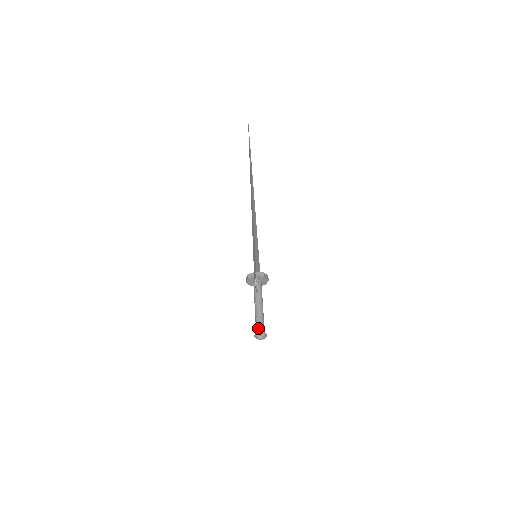
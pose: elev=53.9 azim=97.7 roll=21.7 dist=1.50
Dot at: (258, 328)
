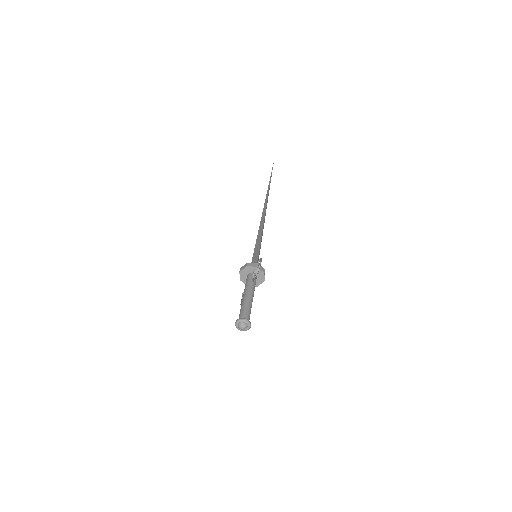
Dot at: (244, 314)
